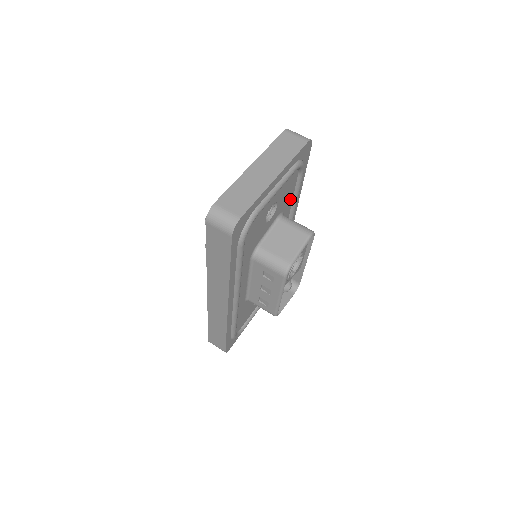
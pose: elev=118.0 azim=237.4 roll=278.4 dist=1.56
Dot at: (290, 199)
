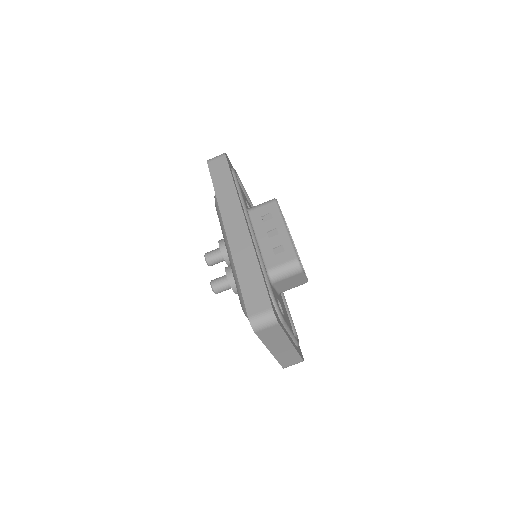
Dot at: occluded
